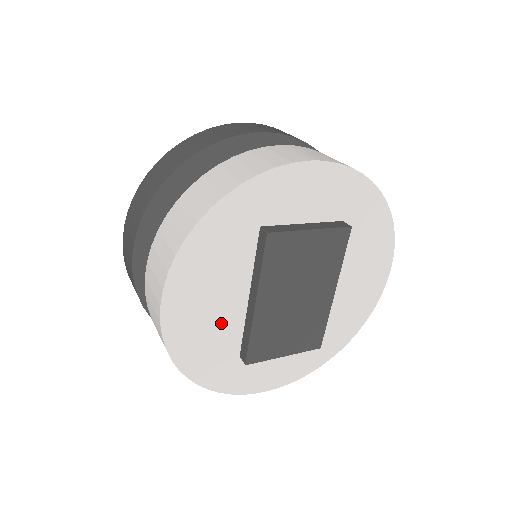
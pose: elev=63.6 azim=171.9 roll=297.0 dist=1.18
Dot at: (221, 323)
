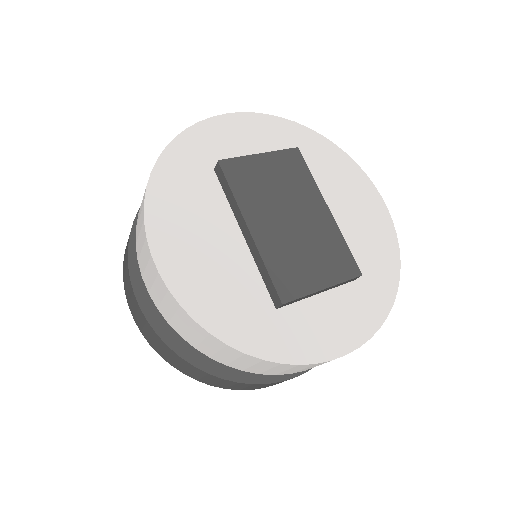
Dot at: (229, 268)
